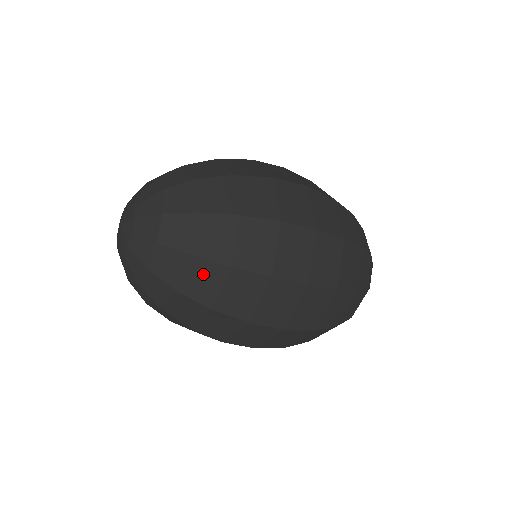
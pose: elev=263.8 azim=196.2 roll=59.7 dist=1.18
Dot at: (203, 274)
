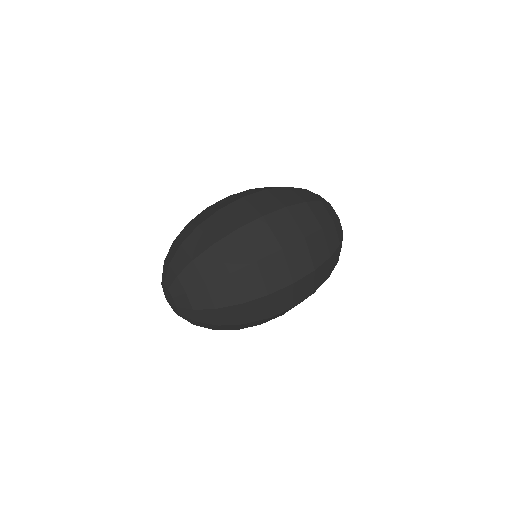
Dot at: (228, 313)
